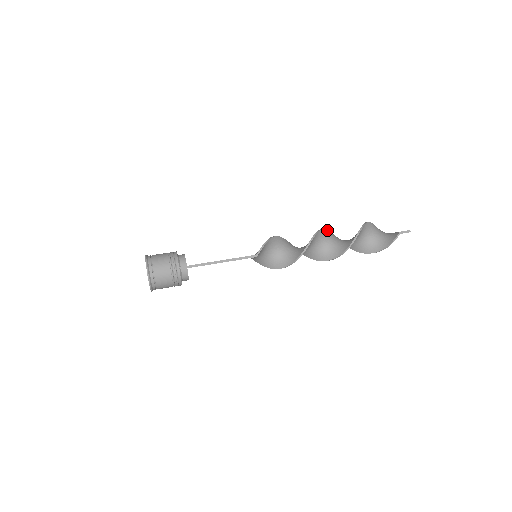
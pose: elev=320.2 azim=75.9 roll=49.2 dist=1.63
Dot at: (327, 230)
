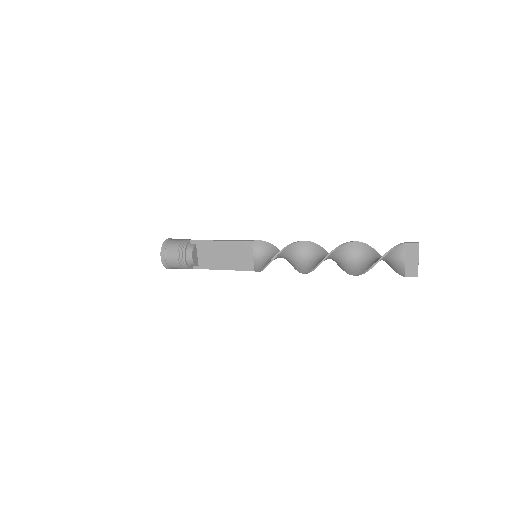
Dot at: occluded
